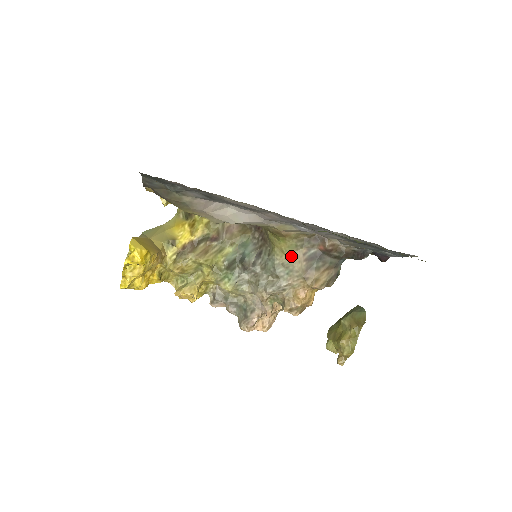
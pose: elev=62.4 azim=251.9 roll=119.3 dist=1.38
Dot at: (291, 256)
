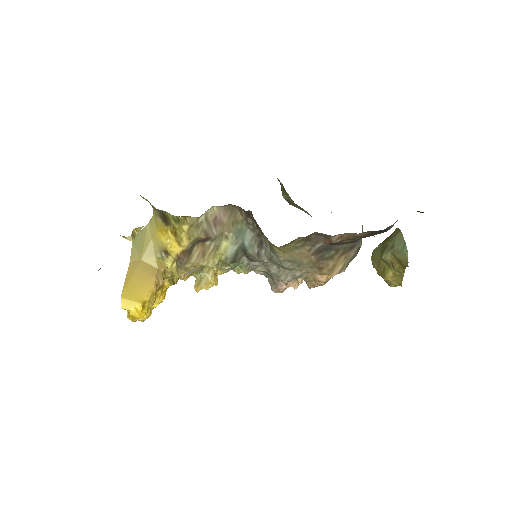
Dot at: (294, 254)
